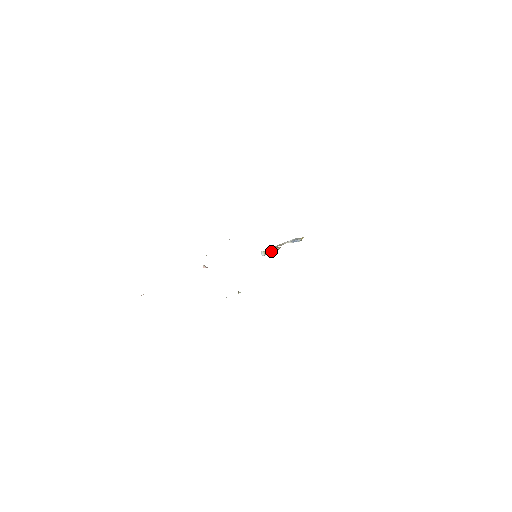
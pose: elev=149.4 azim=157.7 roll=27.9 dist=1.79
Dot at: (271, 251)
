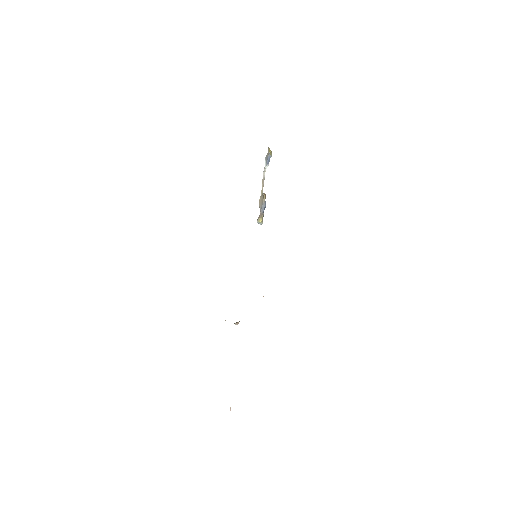
Dot at: (263, 209)
